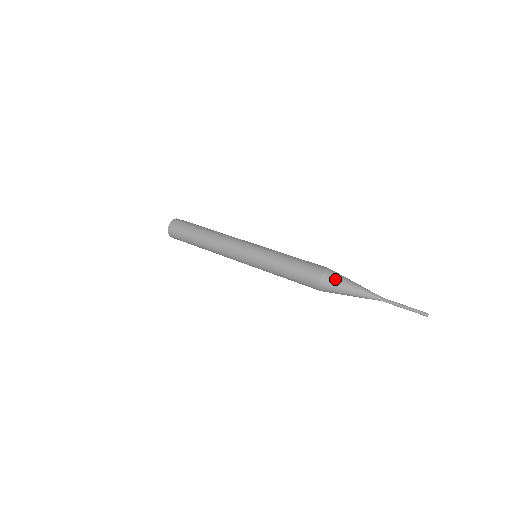
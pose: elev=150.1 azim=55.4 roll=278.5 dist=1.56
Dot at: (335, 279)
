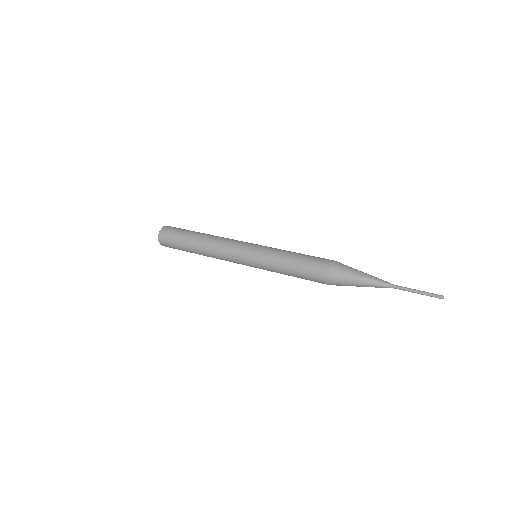
Dot at: (346, 266)
